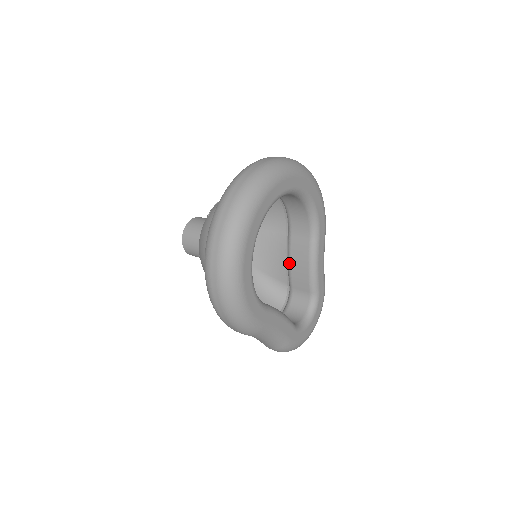
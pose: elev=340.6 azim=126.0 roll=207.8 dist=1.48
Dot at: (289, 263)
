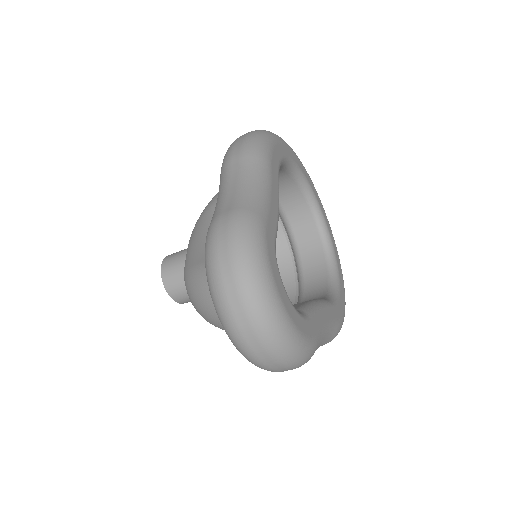
Dot at: occluded
